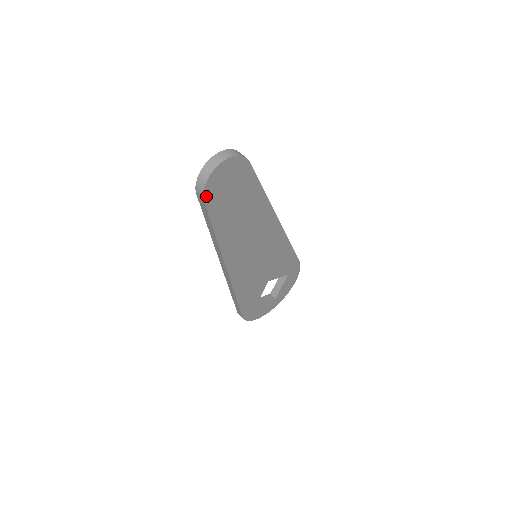
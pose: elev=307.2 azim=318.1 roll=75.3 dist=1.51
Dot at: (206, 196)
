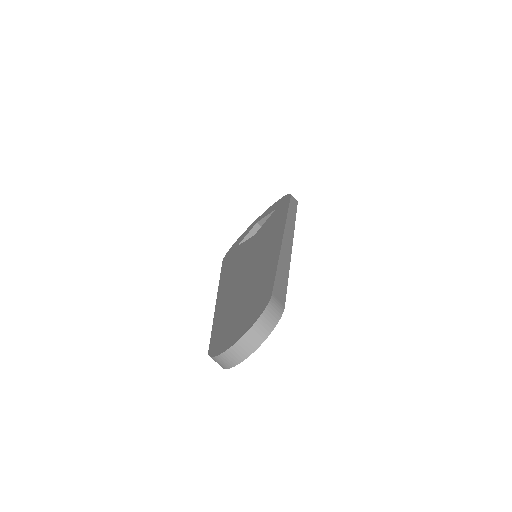
Dot at: occluded
